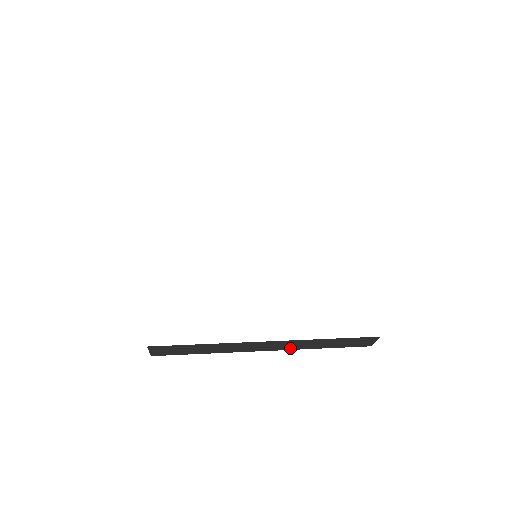
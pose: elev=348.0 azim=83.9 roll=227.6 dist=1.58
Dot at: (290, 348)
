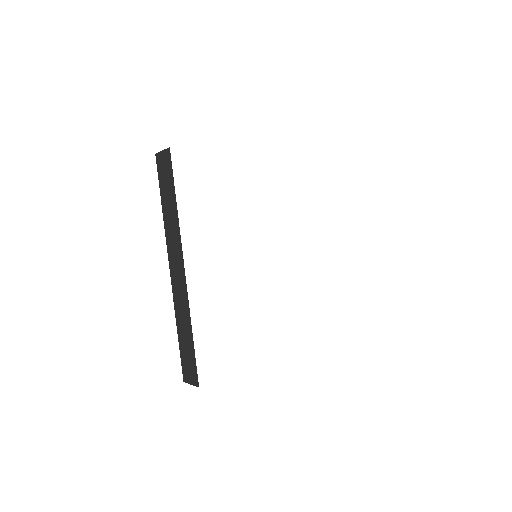
Dot at: occluded
